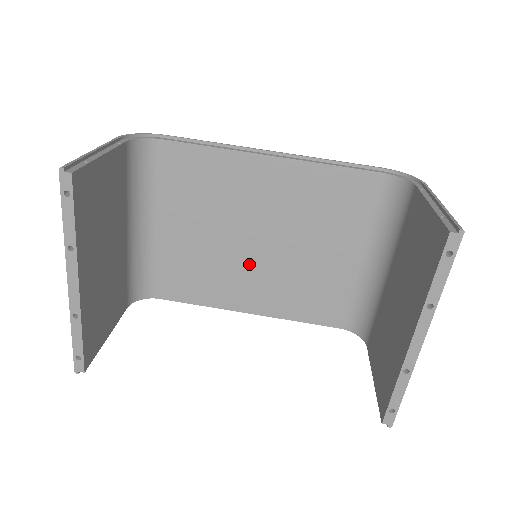
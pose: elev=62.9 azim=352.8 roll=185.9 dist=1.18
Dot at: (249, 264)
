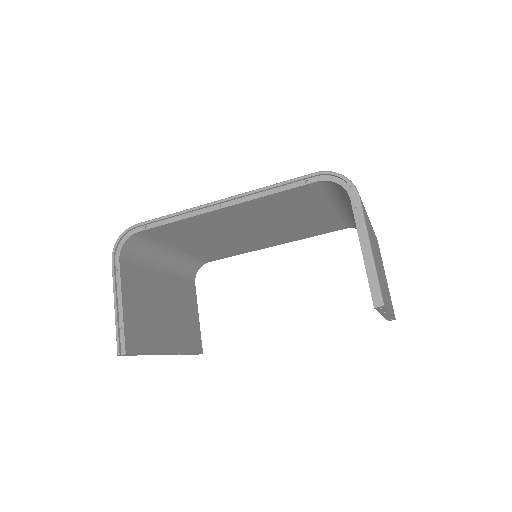
Dot at: (254, 237)
